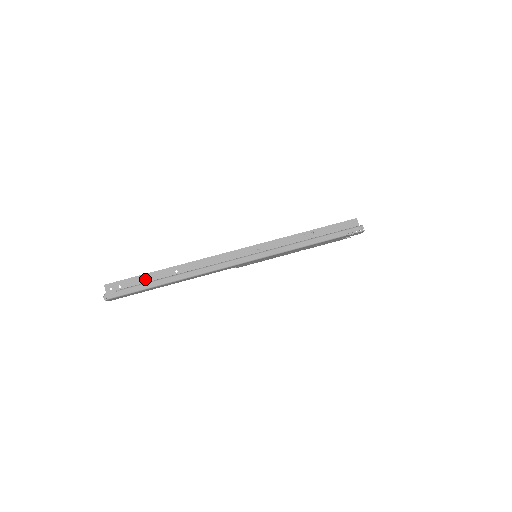
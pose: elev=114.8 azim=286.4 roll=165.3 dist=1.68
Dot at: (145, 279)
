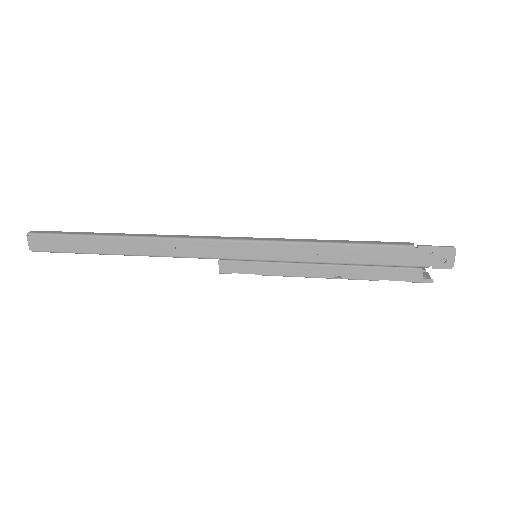
Dot at: occluded
